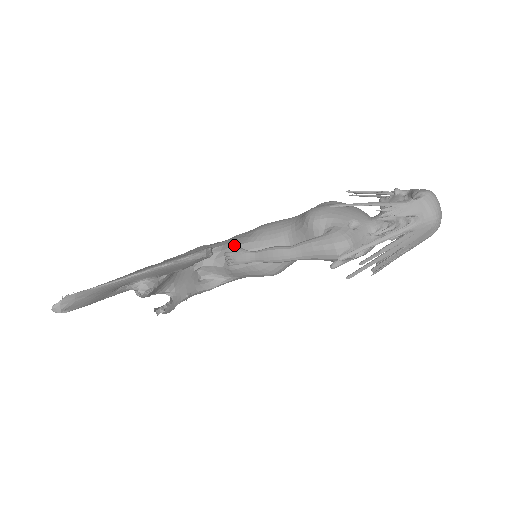
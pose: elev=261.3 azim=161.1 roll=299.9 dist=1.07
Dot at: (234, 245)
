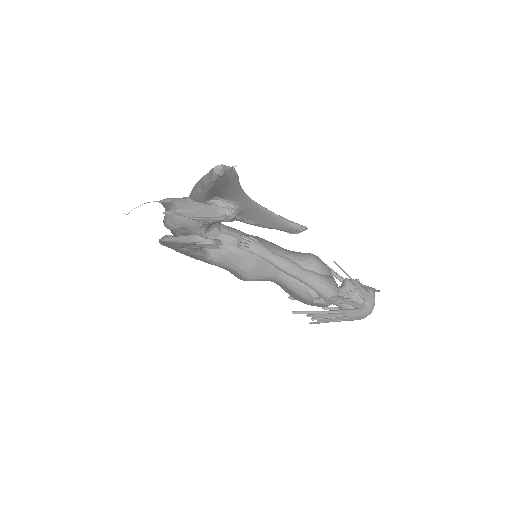
Dot at: (246, 235)
